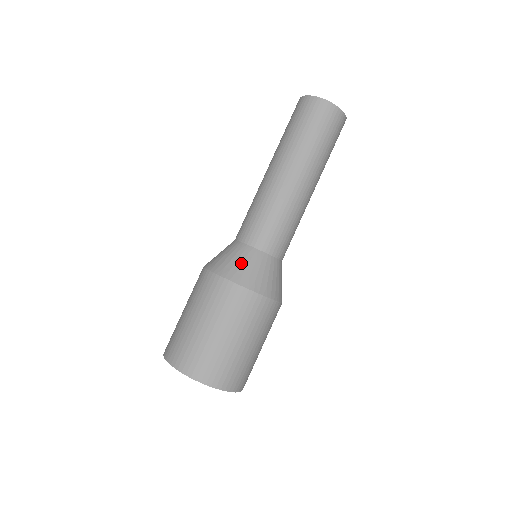
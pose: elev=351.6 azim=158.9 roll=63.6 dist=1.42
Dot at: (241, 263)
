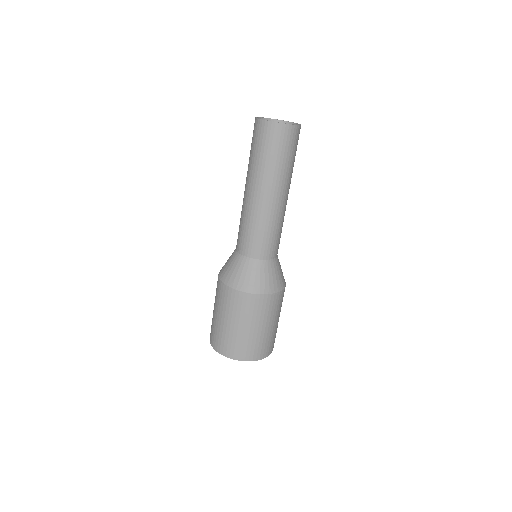
Dot at: (229, 266)
